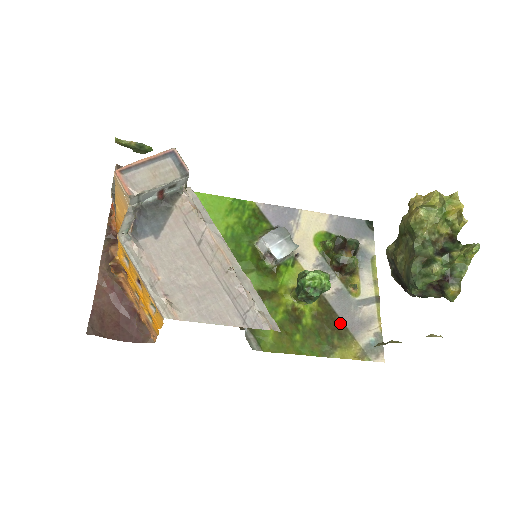
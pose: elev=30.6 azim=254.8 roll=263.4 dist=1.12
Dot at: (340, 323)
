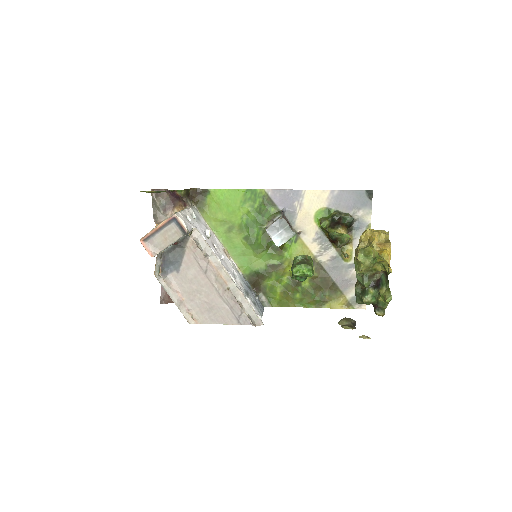
Dot at: (332, 283)
